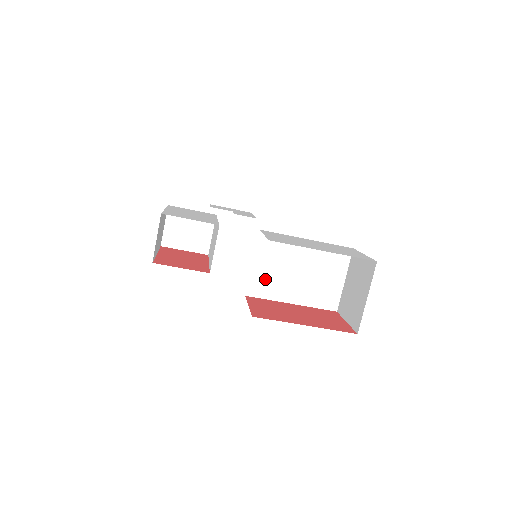
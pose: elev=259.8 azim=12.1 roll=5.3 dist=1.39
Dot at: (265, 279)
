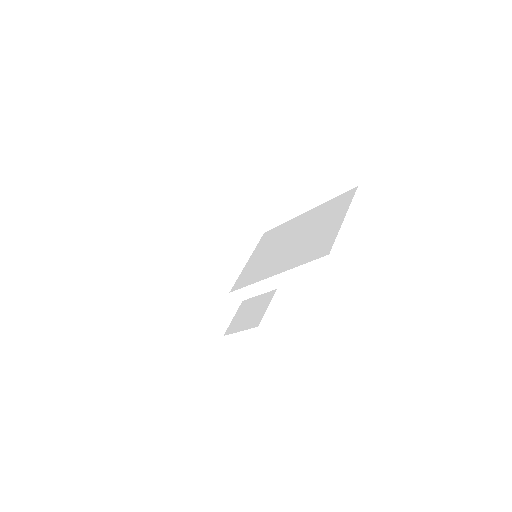
Dot at: (254, 268)
